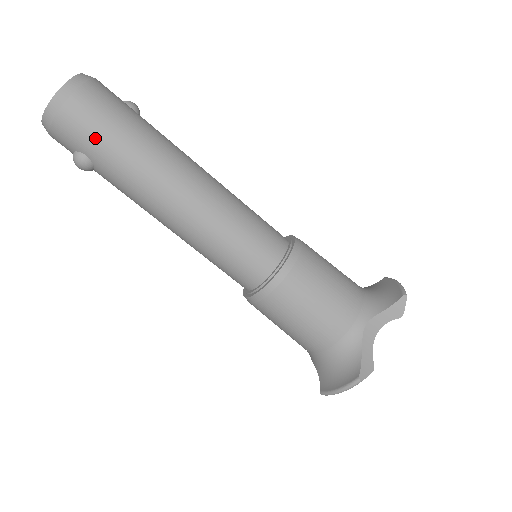
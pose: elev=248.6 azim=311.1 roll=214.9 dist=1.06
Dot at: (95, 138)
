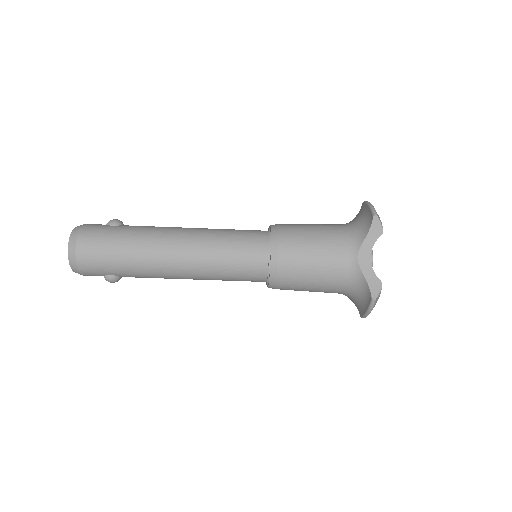
Dot at: (106, 264)
